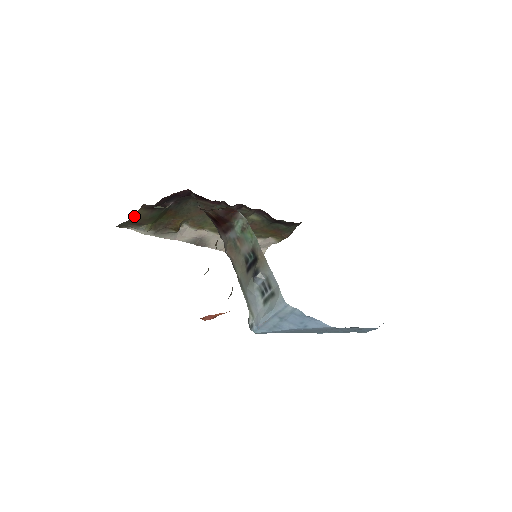
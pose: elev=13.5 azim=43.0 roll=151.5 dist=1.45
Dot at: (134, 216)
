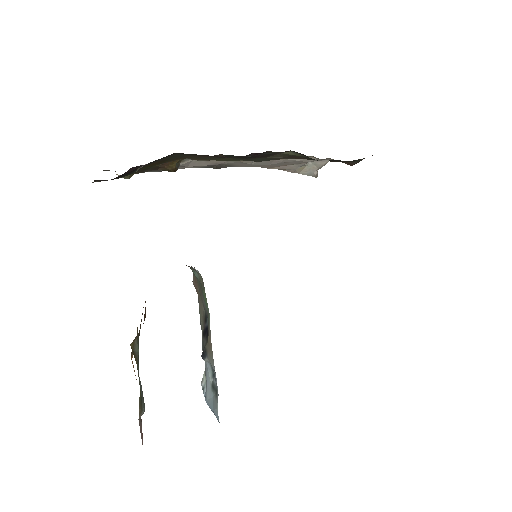
Dot at: (93, 182)
